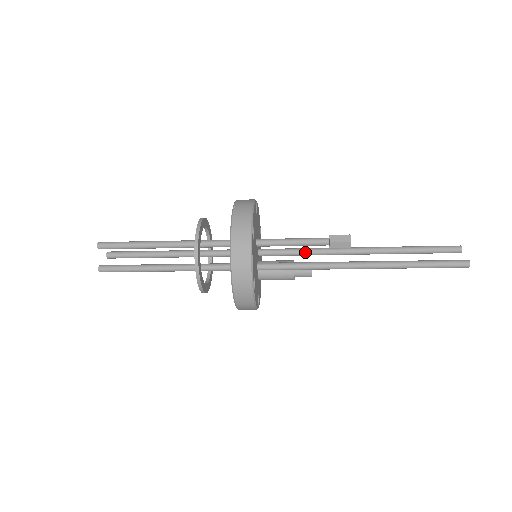
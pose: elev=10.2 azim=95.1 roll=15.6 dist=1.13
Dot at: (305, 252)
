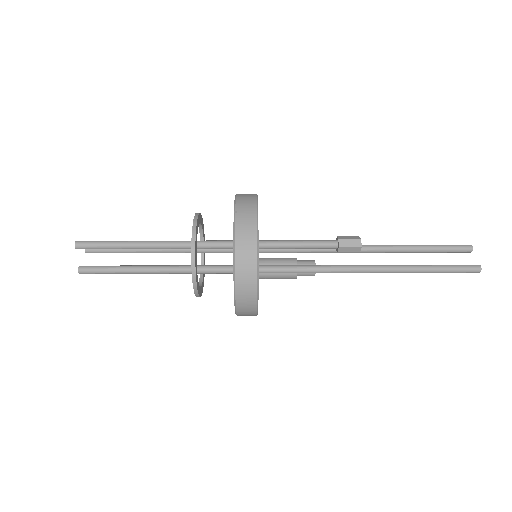
Dot at: (309, 250)
